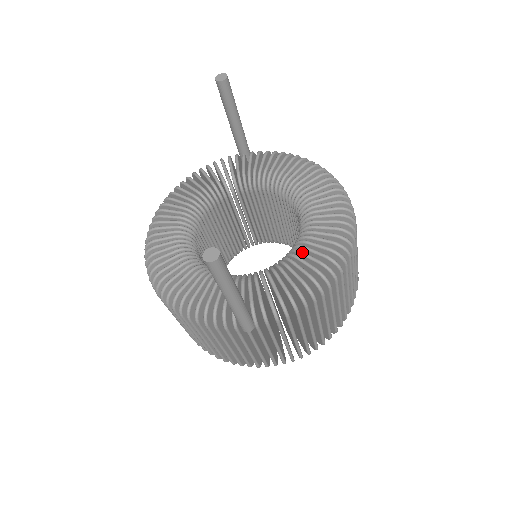
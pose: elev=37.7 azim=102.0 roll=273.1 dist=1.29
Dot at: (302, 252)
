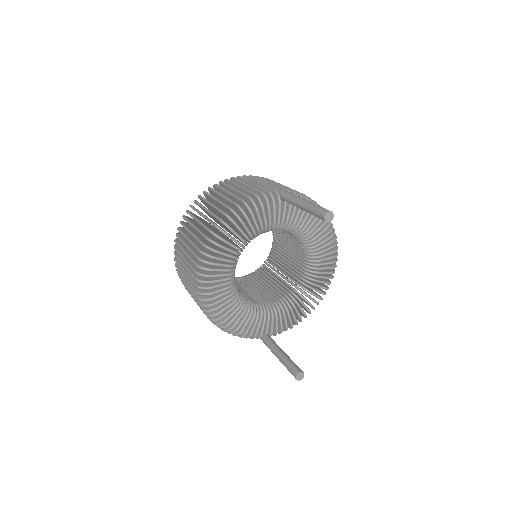
Dot at: (306, 300)
